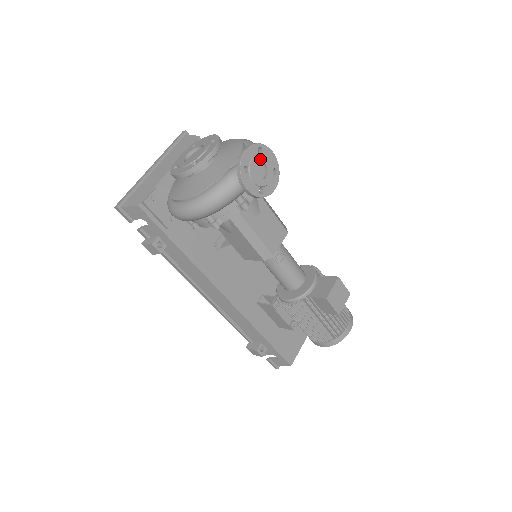
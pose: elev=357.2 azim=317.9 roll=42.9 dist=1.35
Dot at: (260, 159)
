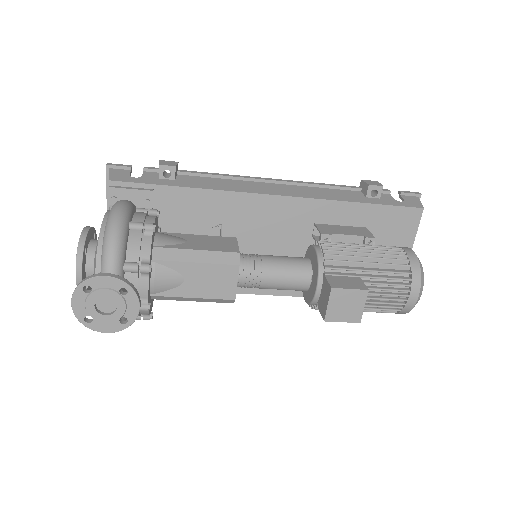
Dot at: (94, 298)
